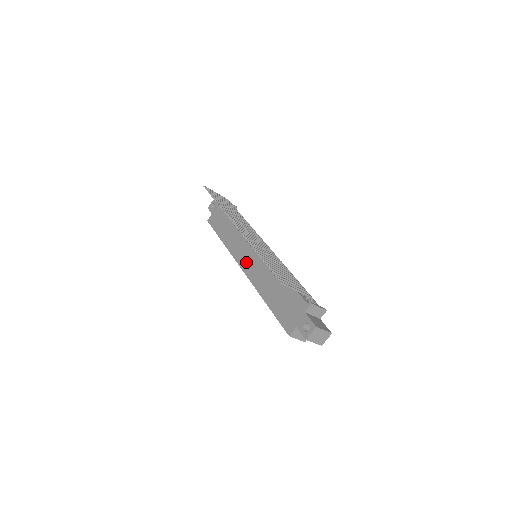
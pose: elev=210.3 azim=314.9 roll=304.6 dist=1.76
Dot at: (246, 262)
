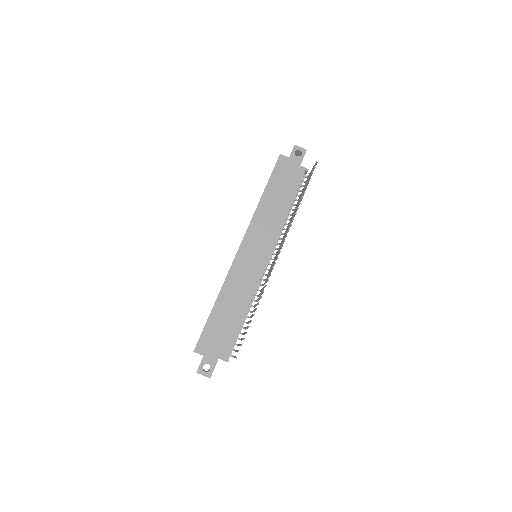
Dot at: (247, 252)
